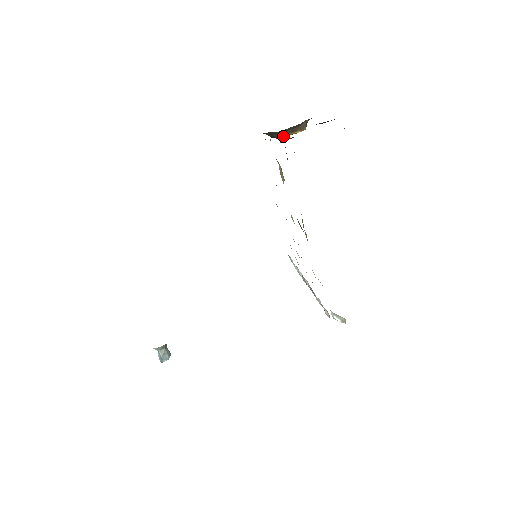
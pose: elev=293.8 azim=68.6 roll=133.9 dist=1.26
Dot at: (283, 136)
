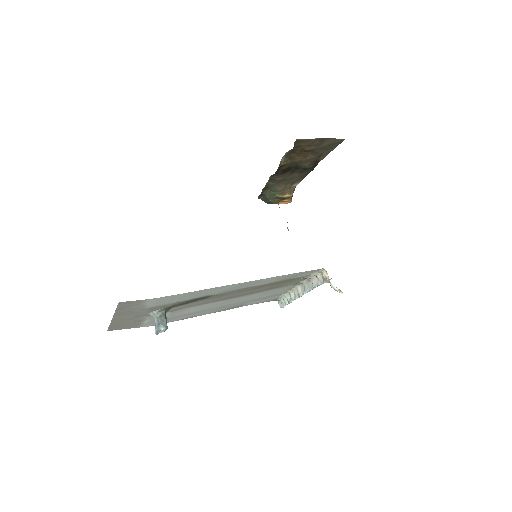
Dot at: (274, 200)
